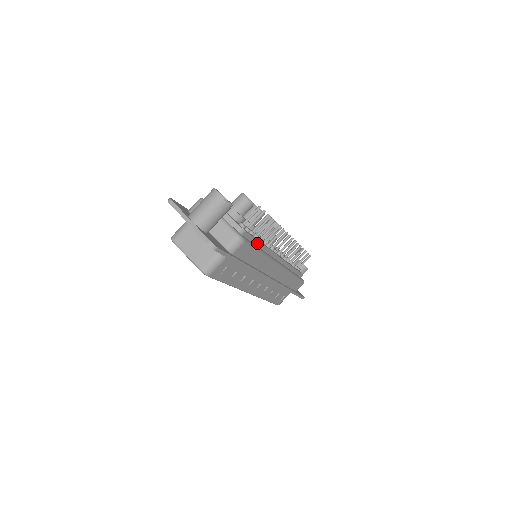
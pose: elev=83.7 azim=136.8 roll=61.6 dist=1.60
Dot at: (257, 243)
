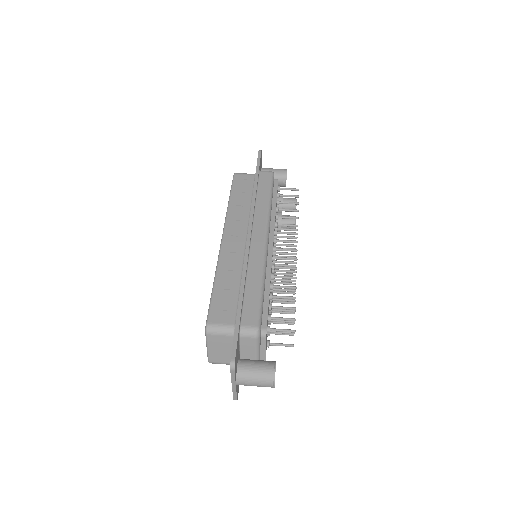
Dot at: (274, 200)
